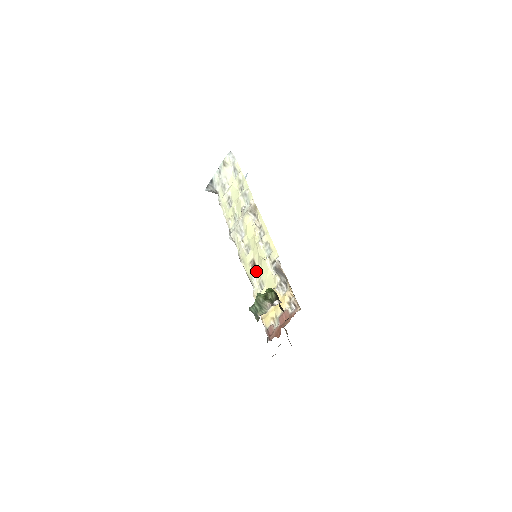
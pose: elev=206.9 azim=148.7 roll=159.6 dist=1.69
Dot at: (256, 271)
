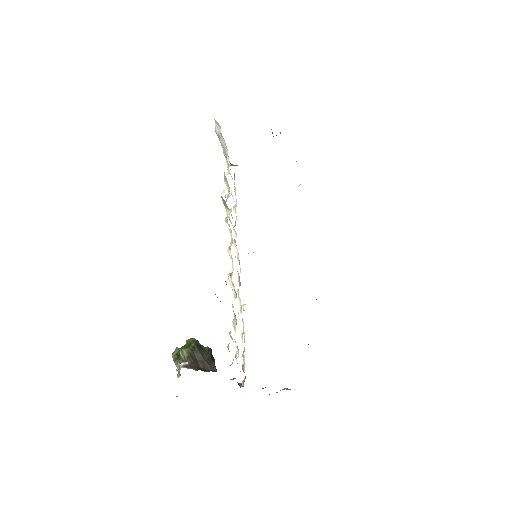
Dot at: occluded
